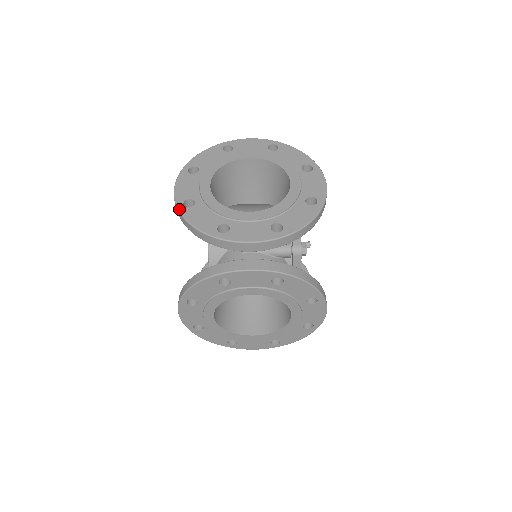
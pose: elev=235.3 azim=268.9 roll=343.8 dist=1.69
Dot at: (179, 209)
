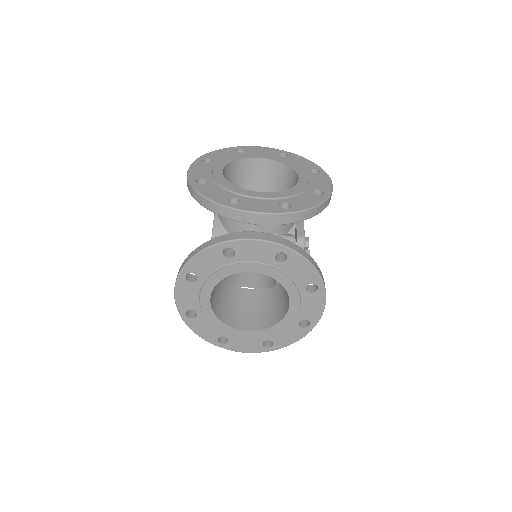
Dot at: (191, 184)
